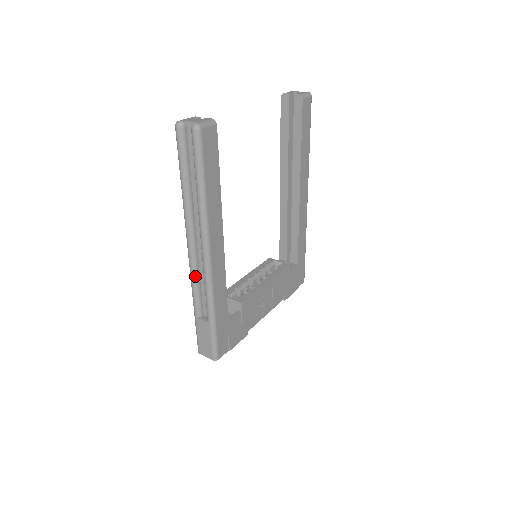
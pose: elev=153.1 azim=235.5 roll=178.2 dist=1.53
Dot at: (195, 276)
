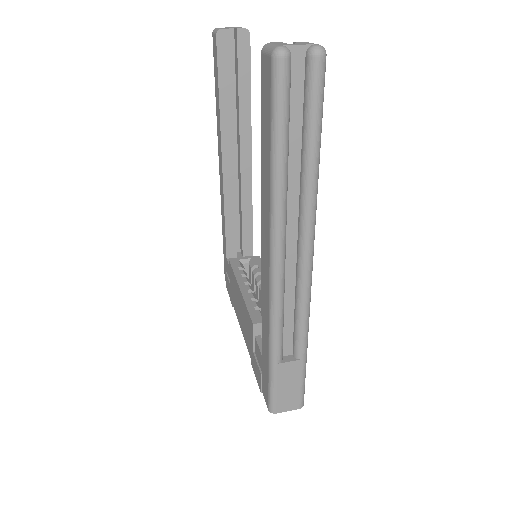
Dot at: (282, 303)
